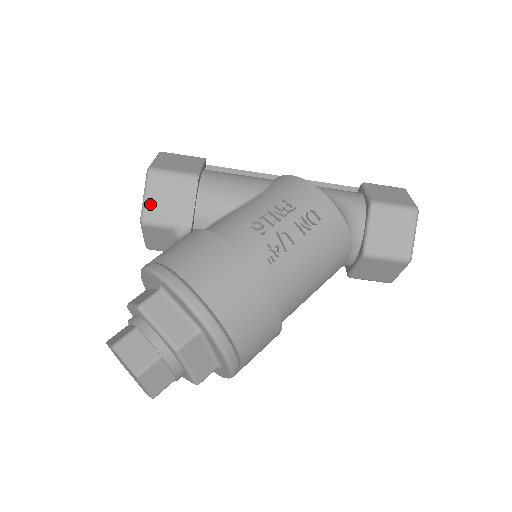
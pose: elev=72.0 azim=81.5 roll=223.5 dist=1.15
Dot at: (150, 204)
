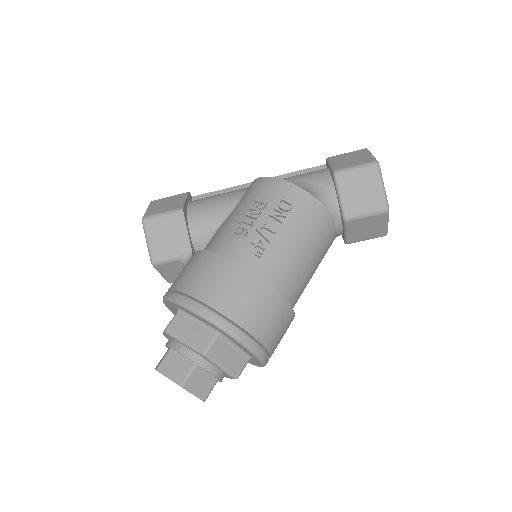
Dot at: (153, 246)
